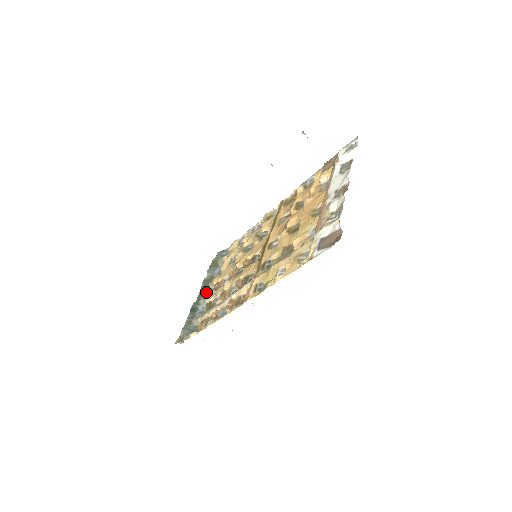
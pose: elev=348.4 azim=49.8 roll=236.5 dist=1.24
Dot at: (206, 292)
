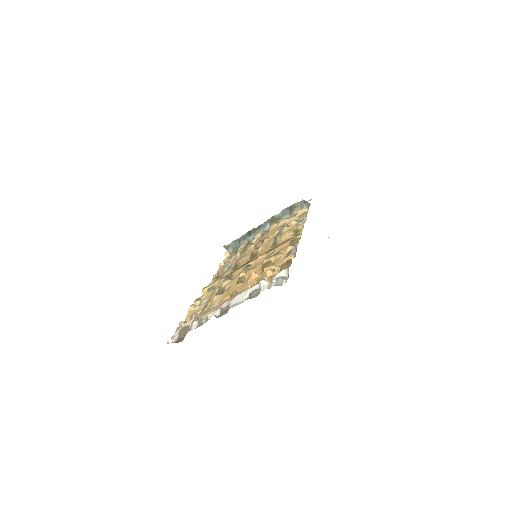
Dot at: (265, 227)
